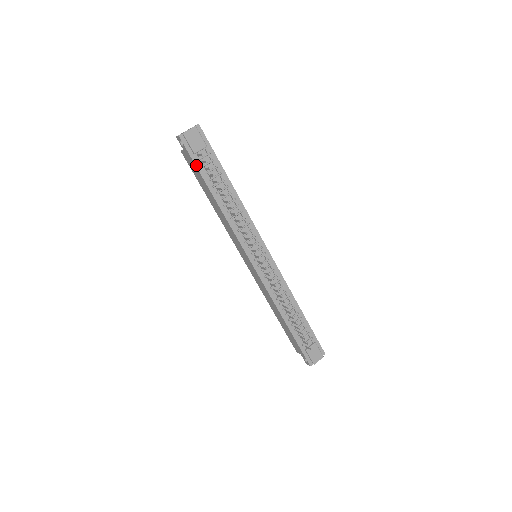
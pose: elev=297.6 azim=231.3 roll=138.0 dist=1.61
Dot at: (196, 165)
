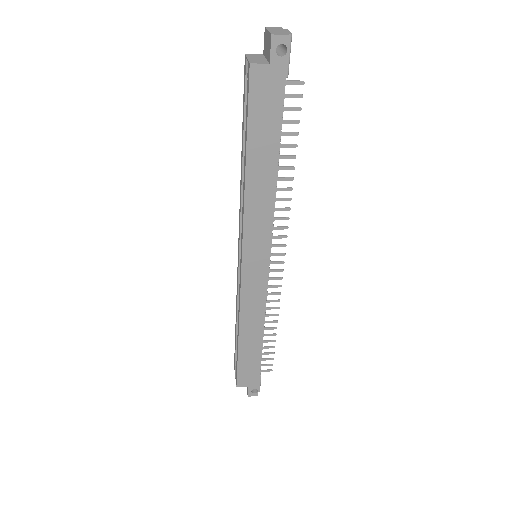
Dot at: (283, 98)
